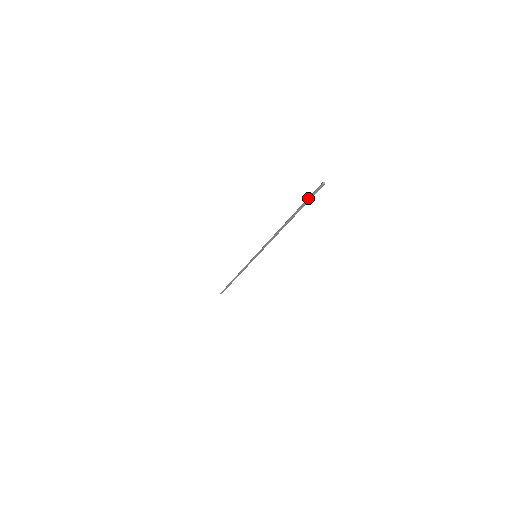
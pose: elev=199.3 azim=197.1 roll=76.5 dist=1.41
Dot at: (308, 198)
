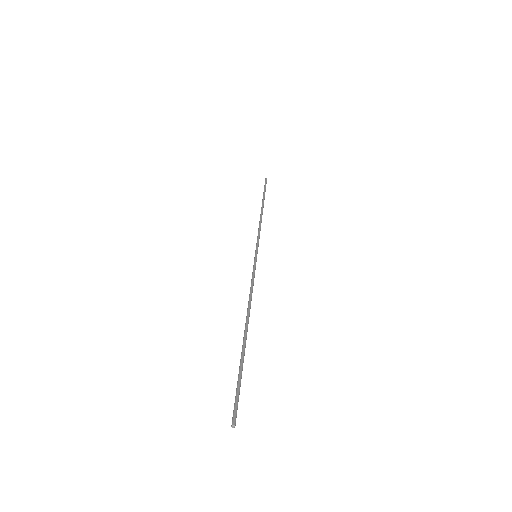
Dot at: (237, 387)
